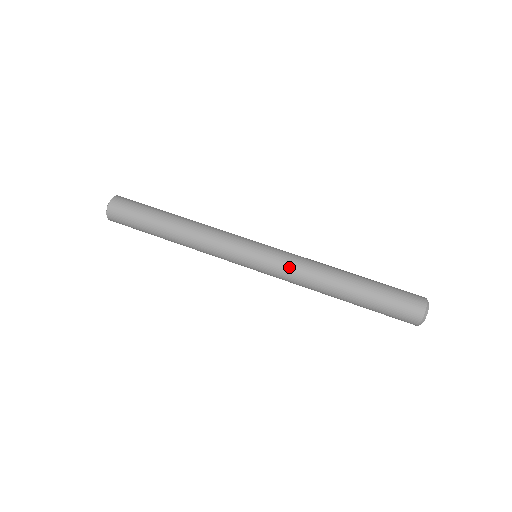
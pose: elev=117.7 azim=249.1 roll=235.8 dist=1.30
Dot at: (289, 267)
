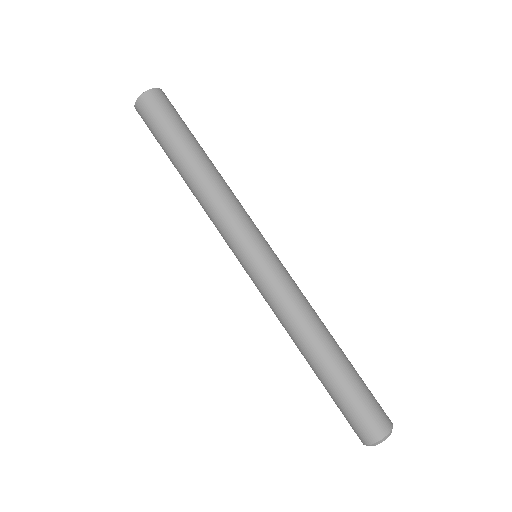
Dot at: (287, 289)
